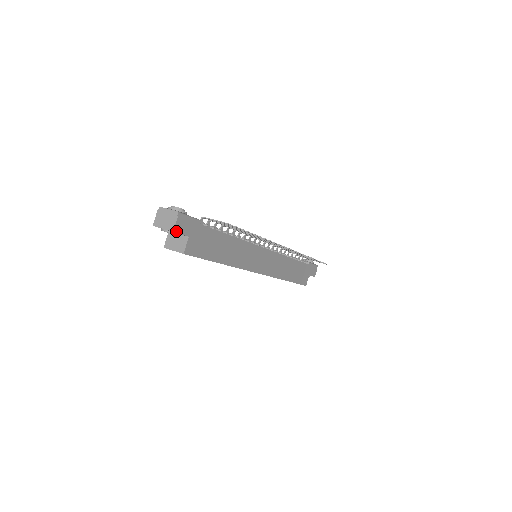
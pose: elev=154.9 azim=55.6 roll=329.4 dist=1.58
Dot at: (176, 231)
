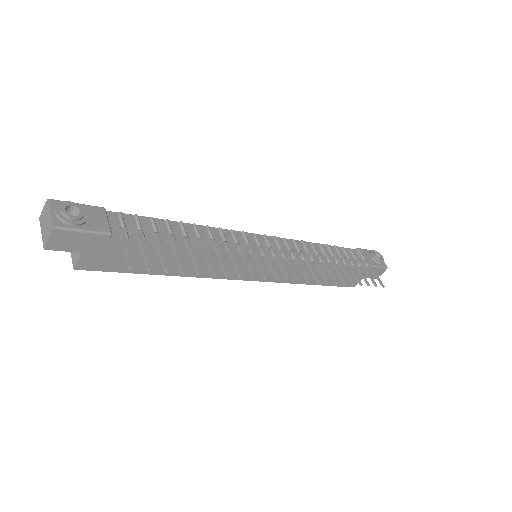
Dot at: (51, 248)
